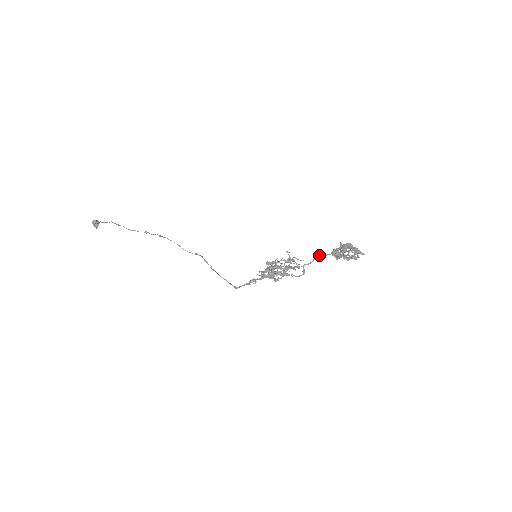
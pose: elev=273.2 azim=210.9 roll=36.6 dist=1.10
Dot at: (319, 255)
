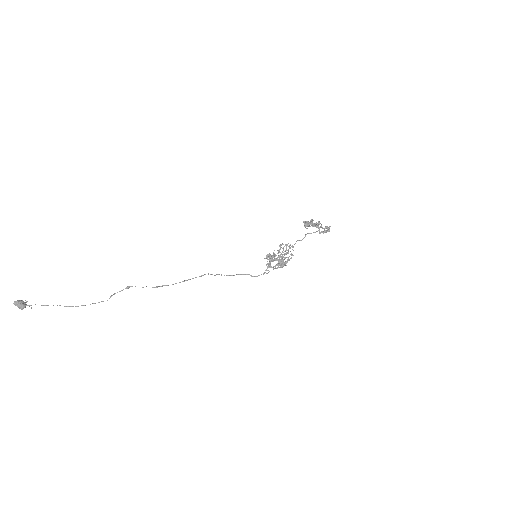
Dot at: occluded
